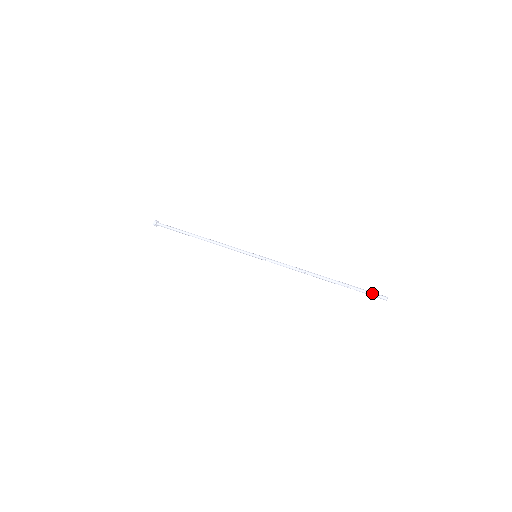
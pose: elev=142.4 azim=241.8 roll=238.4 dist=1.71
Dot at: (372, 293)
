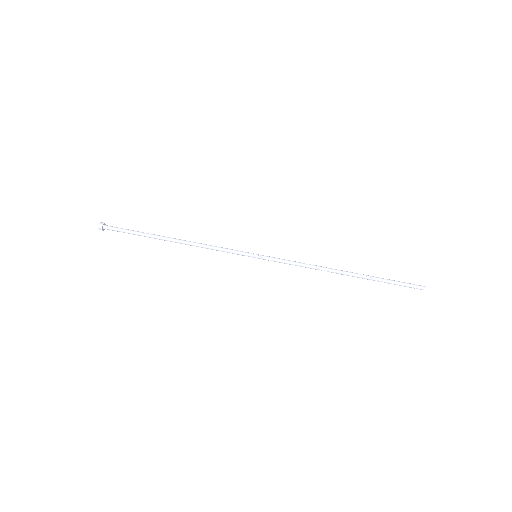
Dot at: (407, 286)
